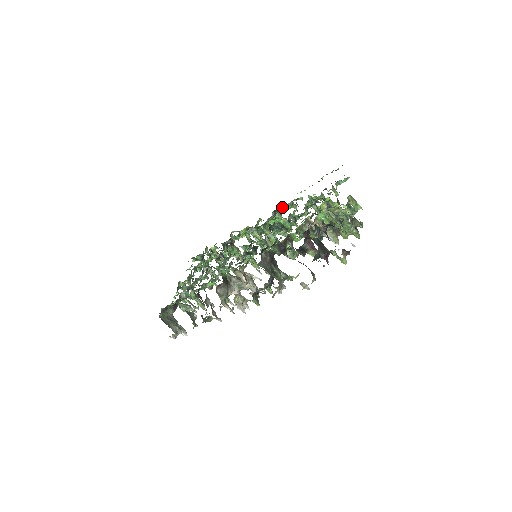
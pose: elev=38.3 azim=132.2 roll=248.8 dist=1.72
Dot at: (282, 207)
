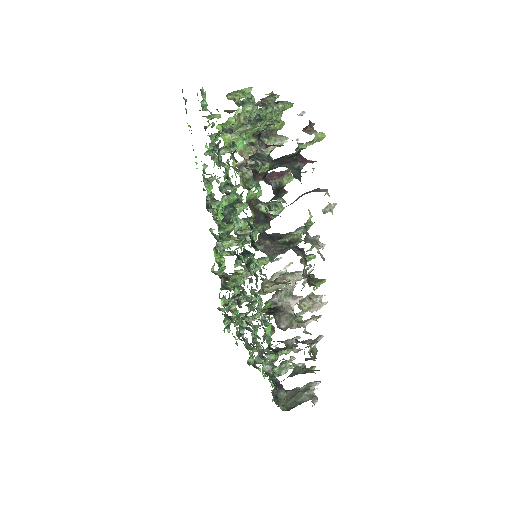
Dot at: (206, 196)
